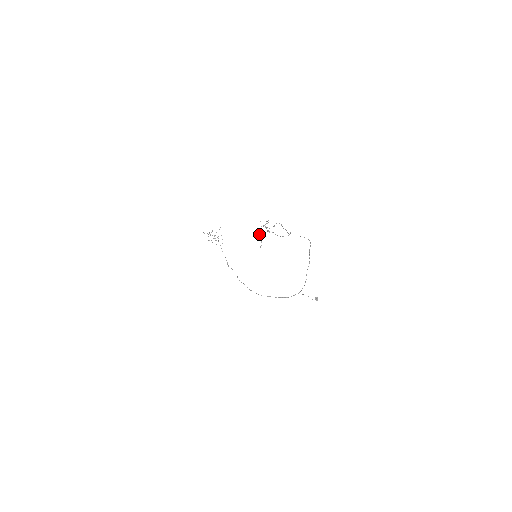
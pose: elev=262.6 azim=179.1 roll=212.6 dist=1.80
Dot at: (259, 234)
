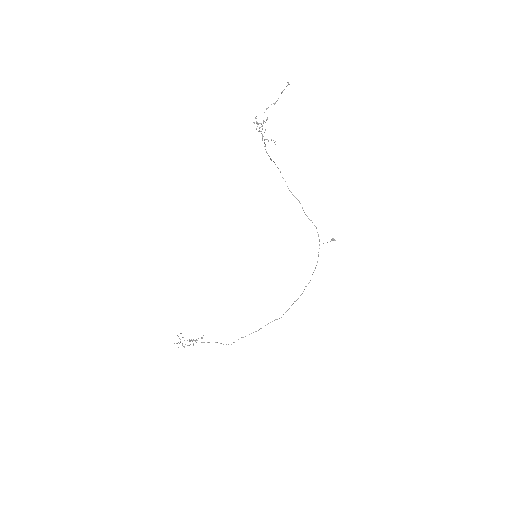
Dot at: (262, 137)
